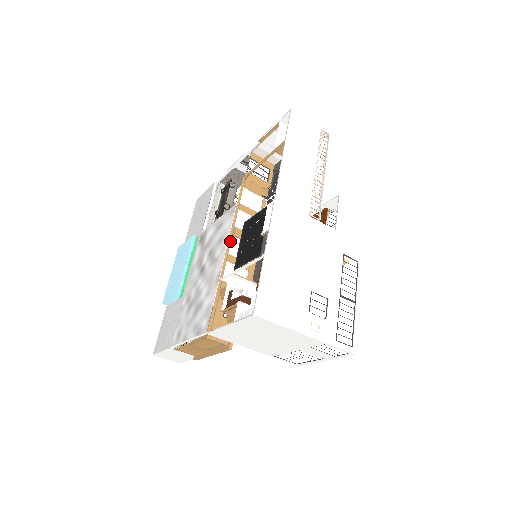
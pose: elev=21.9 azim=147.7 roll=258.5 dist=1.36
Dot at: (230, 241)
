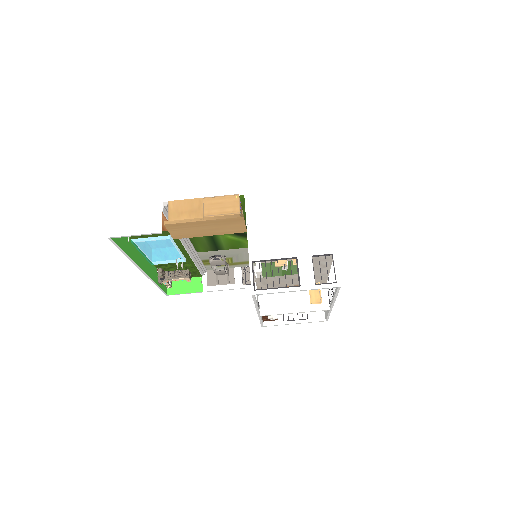
Dot at: occluded
